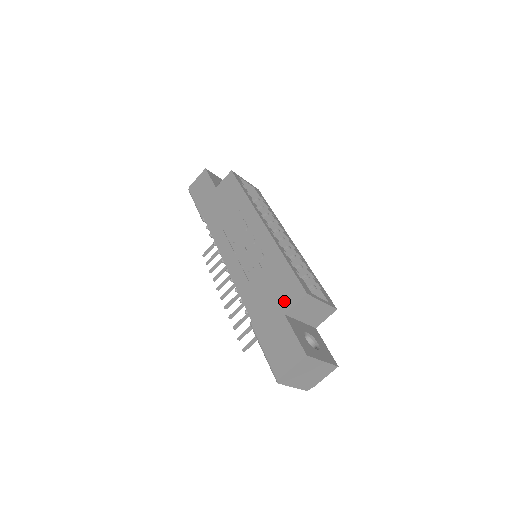
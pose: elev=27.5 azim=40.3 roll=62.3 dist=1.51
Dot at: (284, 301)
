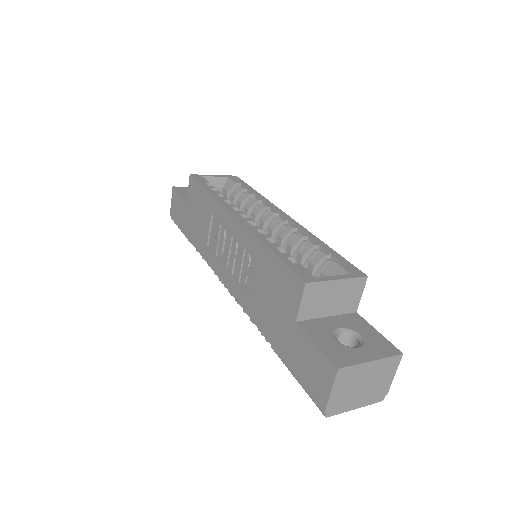
Dot at: (288, 304)
